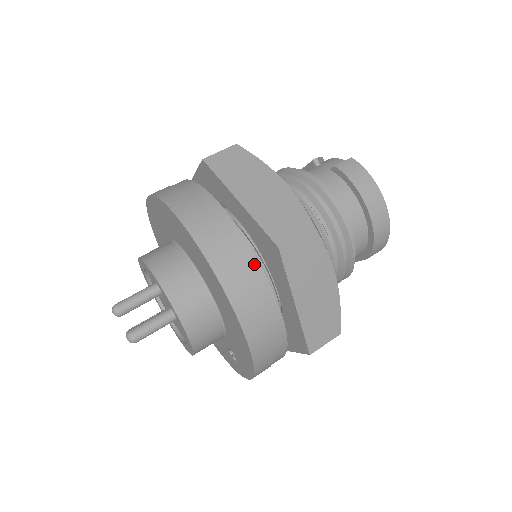
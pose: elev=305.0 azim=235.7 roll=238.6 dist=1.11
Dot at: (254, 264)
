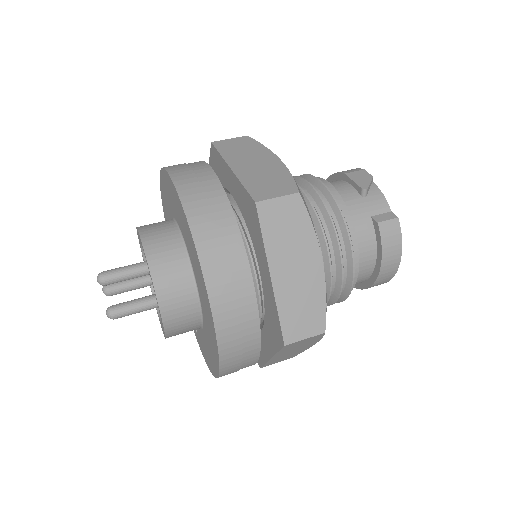
Dot at: (256, 341)
